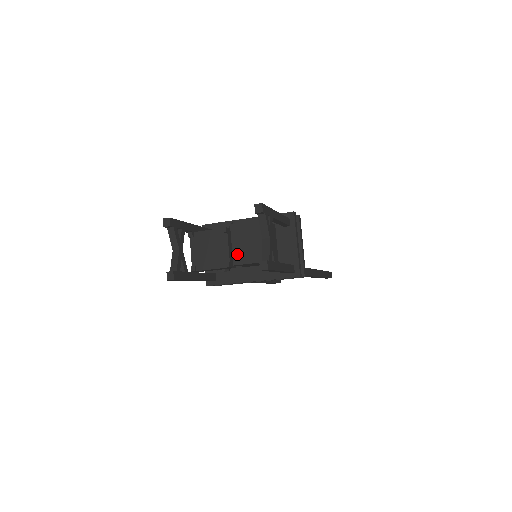
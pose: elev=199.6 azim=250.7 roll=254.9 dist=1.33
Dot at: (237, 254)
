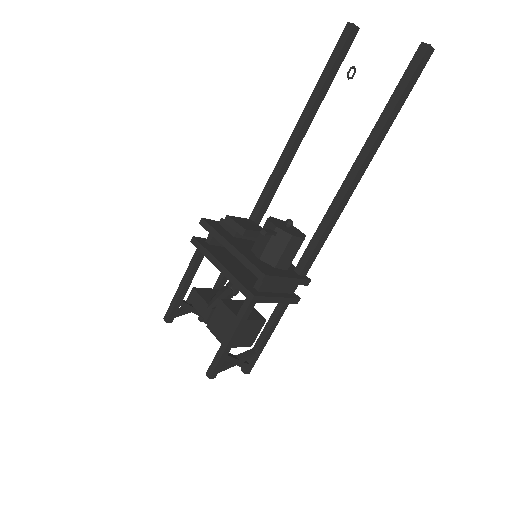
Dot at: occluded
